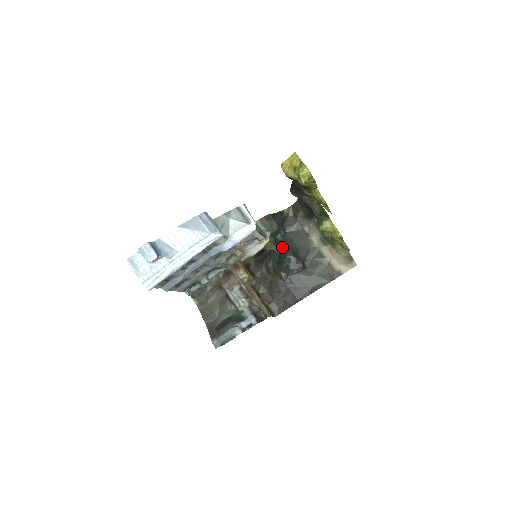
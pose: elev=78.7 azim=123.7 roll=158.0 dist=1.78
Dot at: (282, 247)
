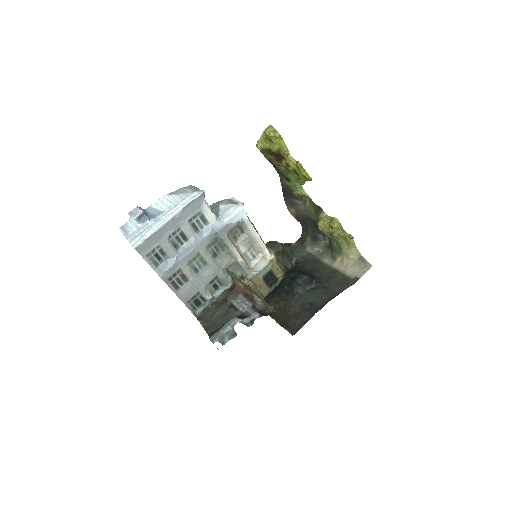
Dot at: (293, 272)
